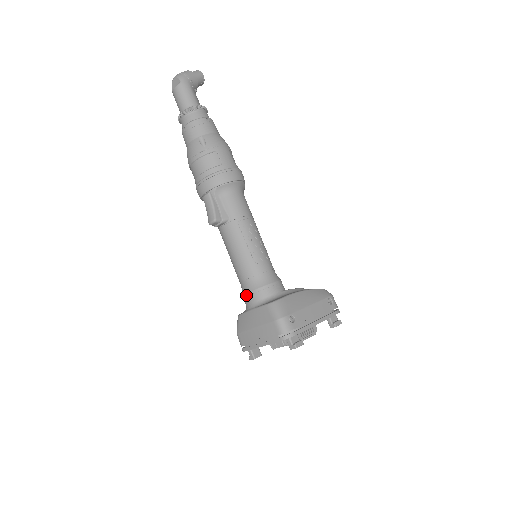
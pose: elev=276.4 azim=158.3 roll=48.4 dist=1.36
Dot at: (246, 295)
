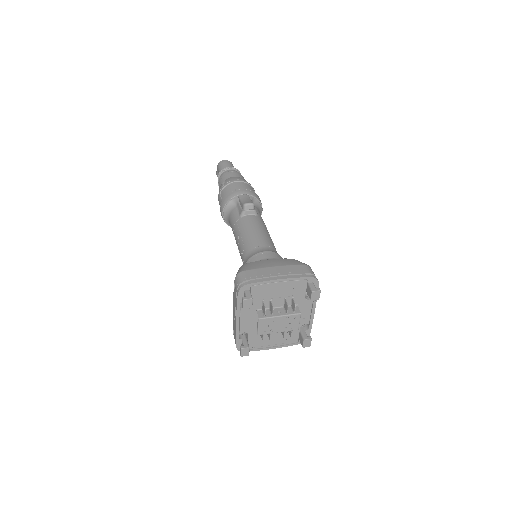
Dot at: (264, 252)
